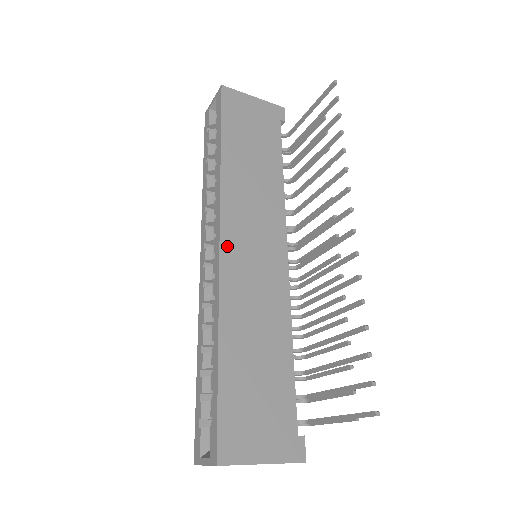
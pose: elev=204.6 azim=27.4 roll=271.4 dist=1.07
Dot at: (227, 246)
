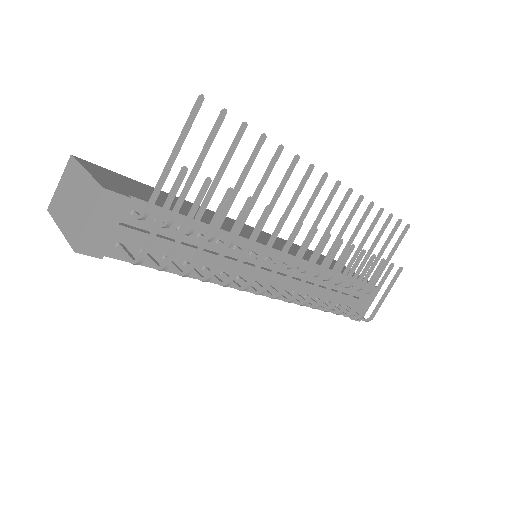
Dot at: occluded
